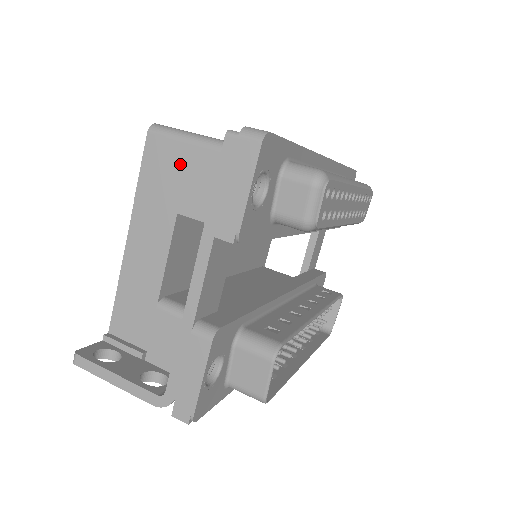
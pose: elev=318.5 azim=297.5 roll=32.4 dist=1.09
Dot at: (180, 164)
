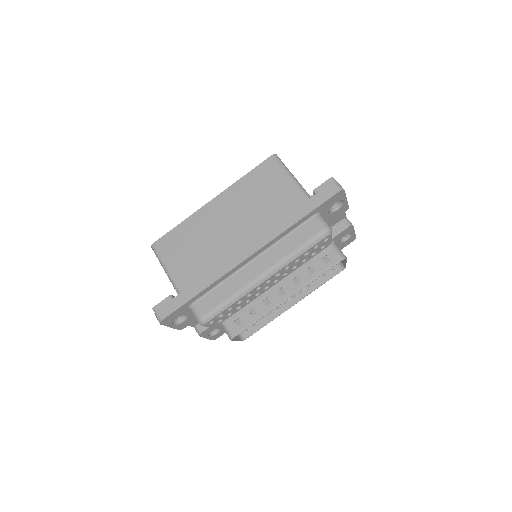
Dot at: occluded
